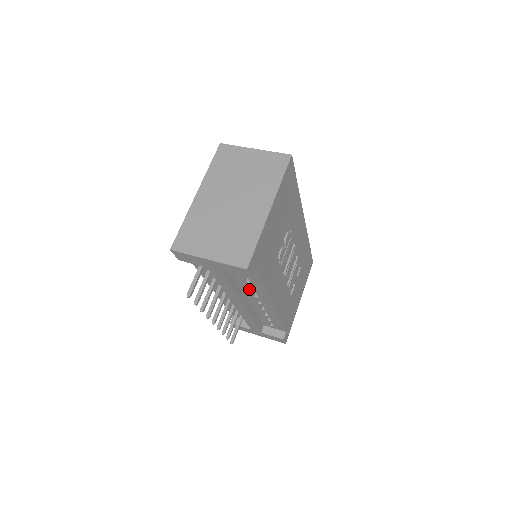
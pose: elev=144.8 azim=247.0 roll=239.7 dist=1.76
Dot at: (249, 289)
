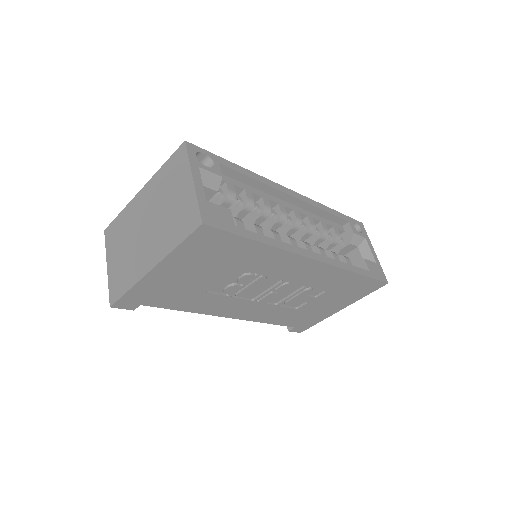
Dot at: occluded
